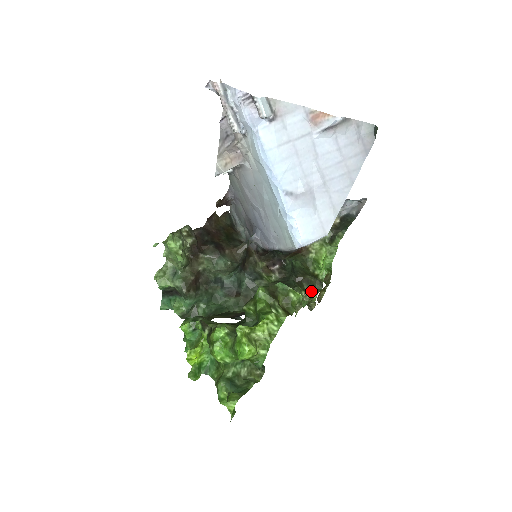
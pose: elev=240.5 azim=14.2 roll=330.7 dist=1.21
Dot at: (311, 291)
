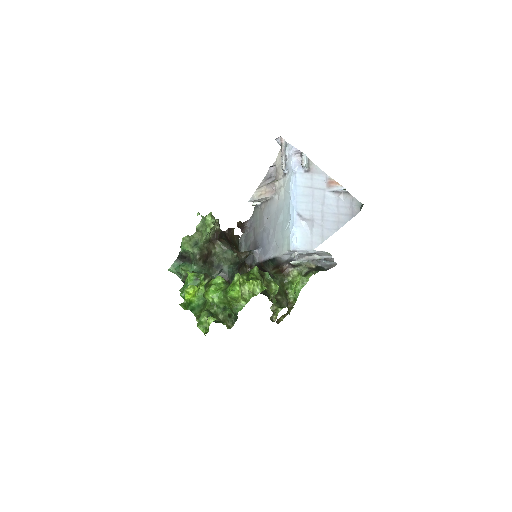
Dot at: occluded
